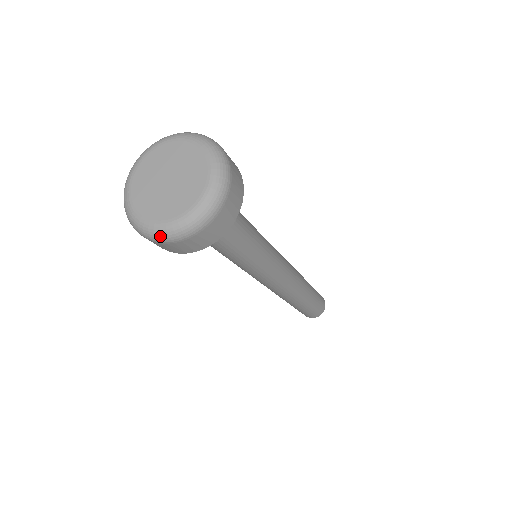
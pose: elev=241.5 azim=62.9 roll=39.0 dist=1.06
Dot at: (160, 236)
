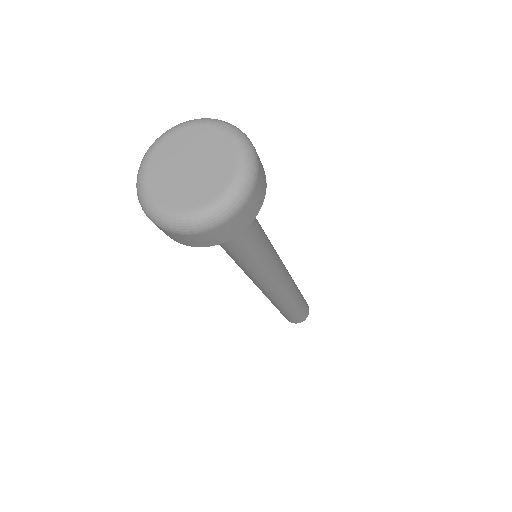
Dot at: (161, 222)
